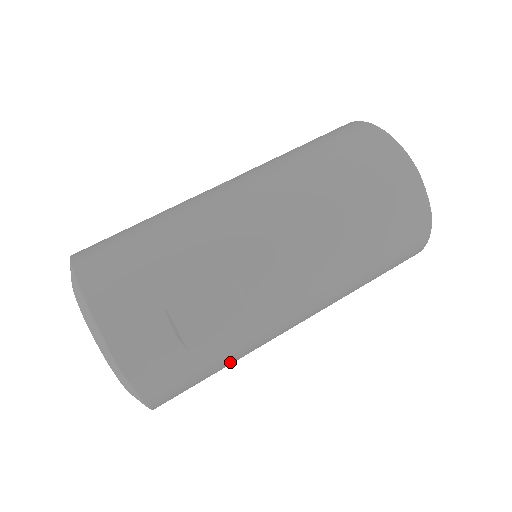
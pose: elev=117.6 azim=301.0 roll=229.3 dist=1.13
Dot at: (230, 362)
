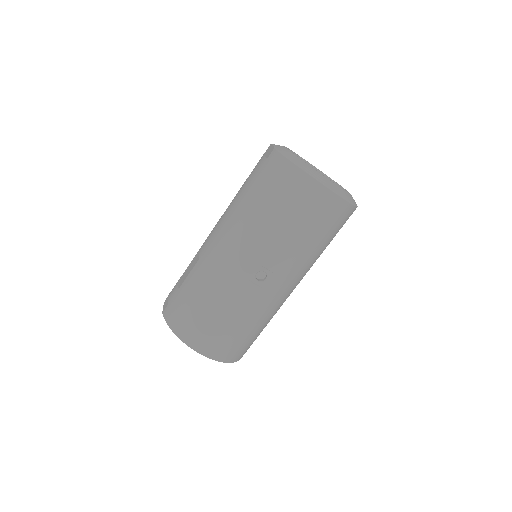
Dot at: occluded
